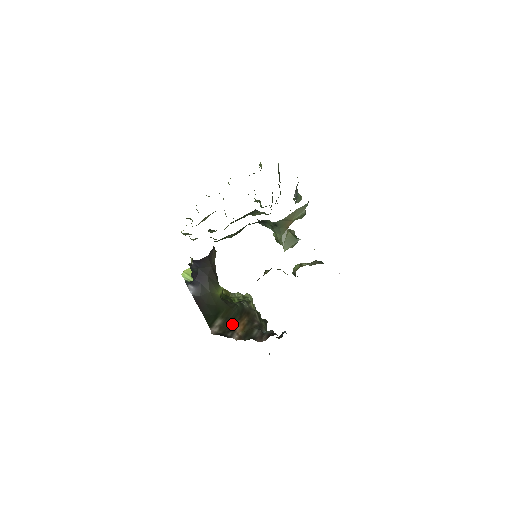
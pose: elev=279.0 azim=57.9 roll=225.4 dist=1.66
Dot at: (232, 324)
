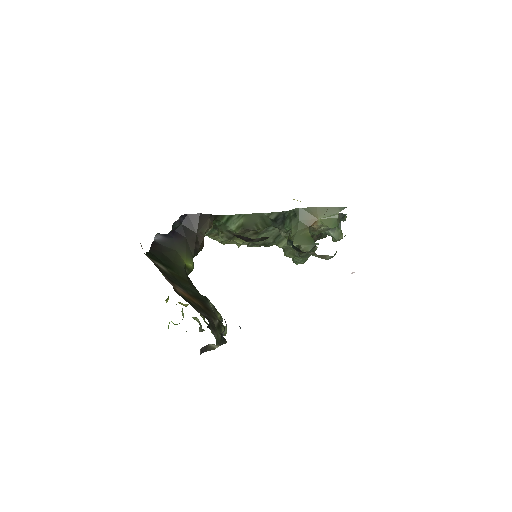
Dot at: (176, 283)
